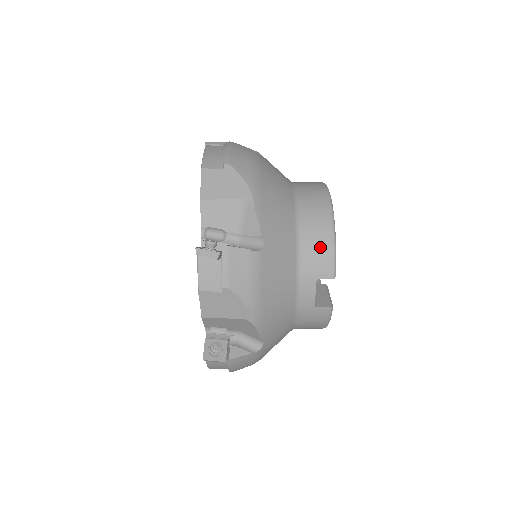
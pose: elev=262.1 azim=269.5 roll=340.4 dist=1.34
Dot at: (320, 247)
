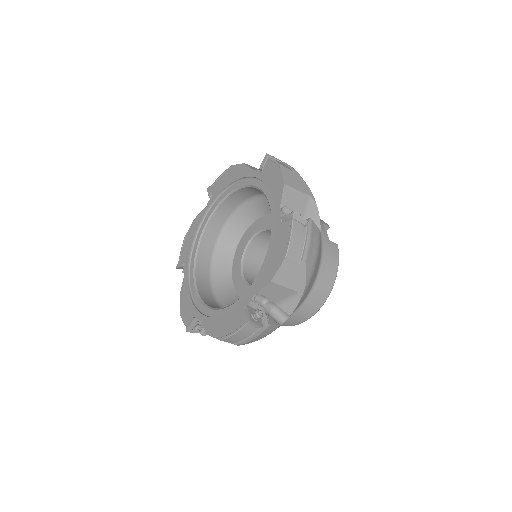
Dot at: occluded
